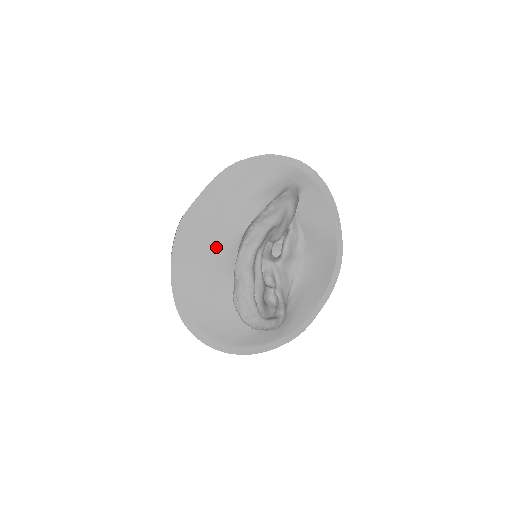
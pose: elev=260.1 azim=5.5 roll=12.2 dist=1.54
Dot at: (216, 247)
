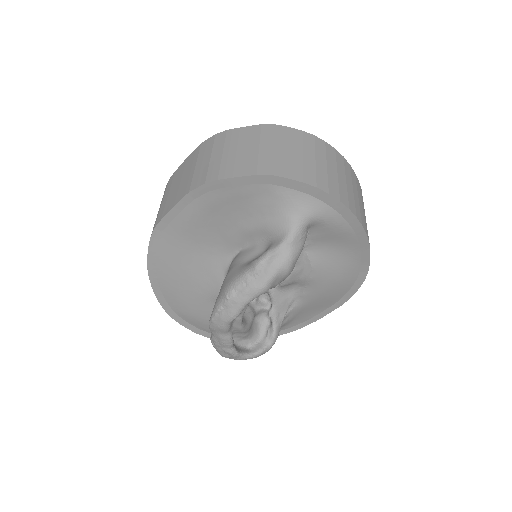
Dot at: (199, 264)
